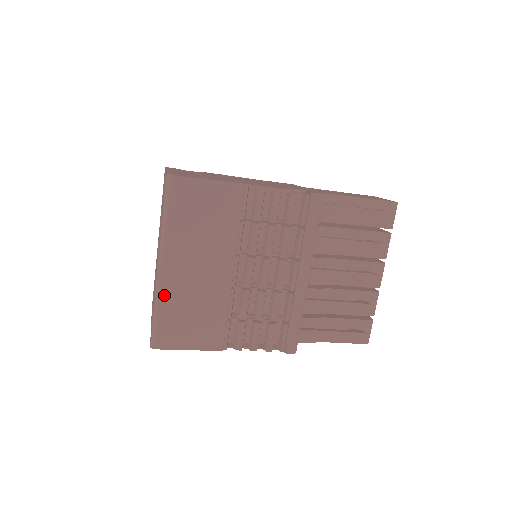
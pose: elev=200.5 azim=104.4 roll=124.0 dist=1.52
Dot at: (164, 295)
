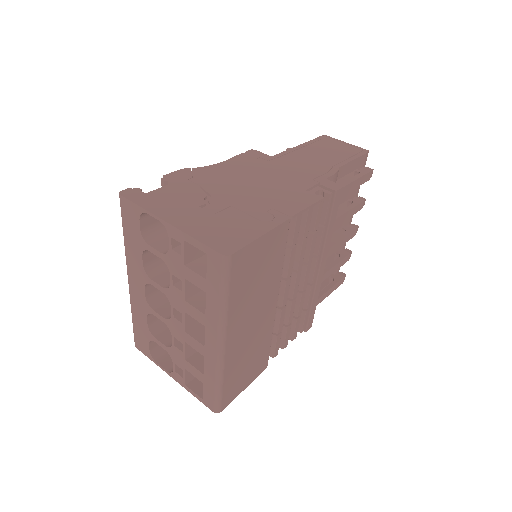
Dot at: (227, 367)
